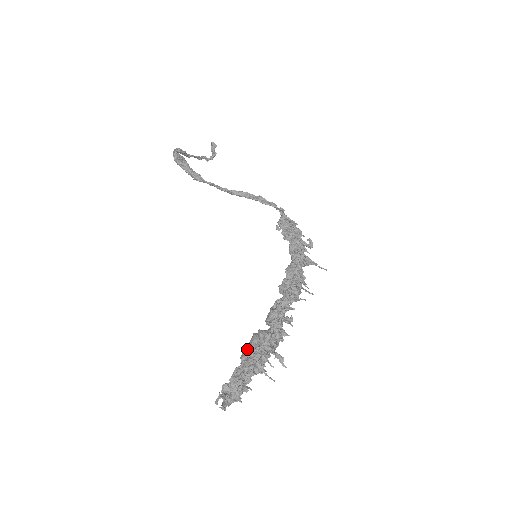
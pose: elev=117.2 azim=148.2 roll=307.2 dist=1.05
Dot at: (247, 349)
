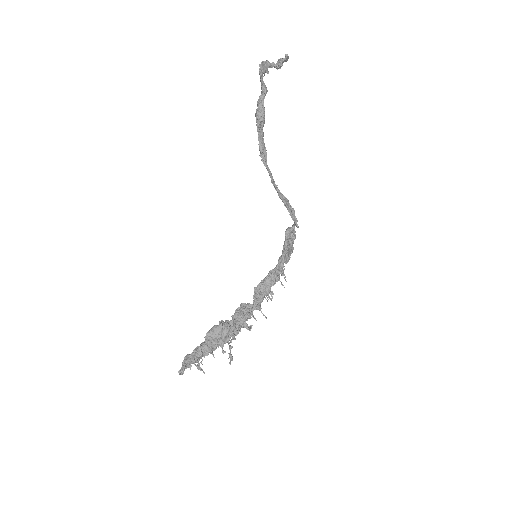
Dot at: (212, 334)
